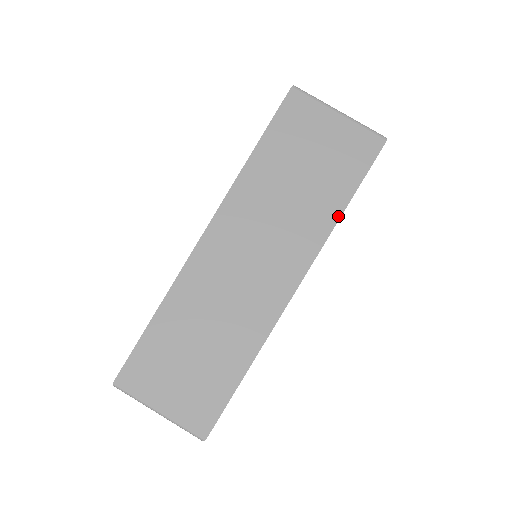
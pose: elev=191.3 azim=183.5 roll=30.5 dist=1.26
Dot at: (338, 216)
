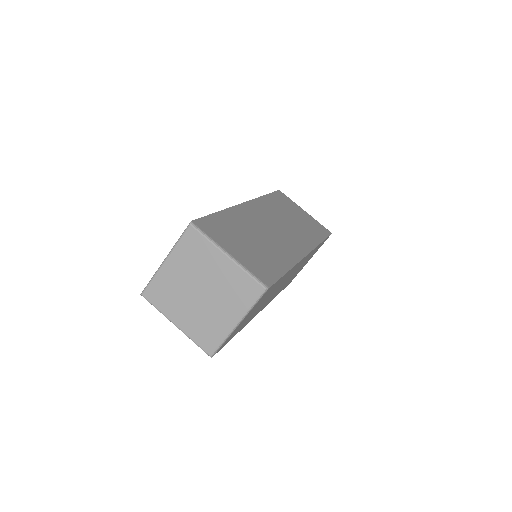
Dot at: (319, 242)
